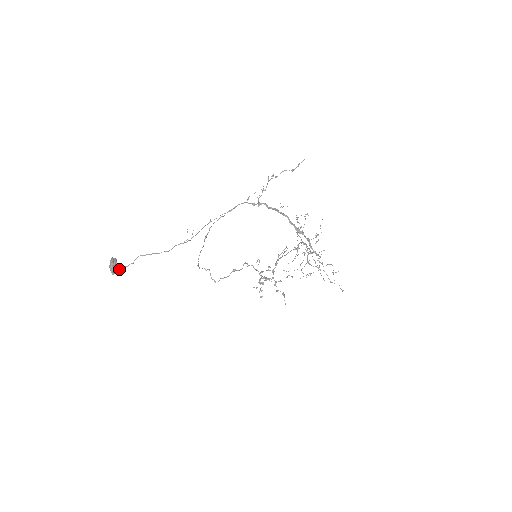
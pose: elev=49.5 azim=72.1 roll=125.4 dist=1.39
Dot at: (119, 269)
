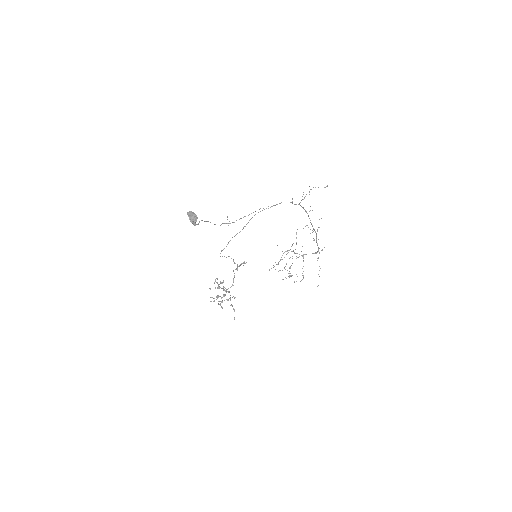
Dot at: occluded
